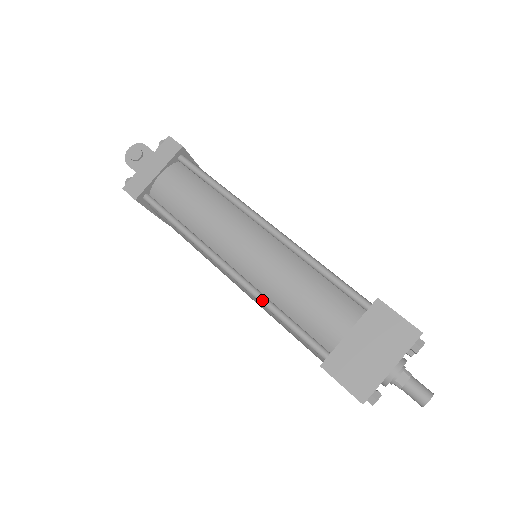
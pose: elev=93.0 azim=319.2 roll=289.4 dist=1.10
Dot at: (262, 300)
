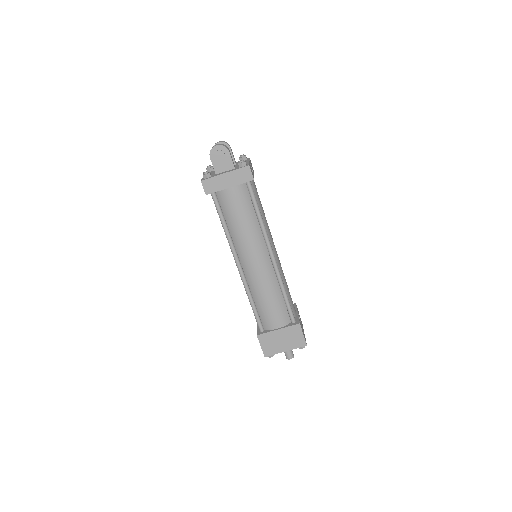
Dot at: (248, 292)
